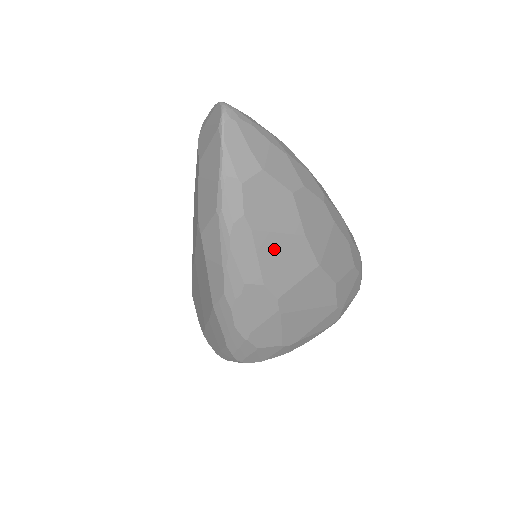
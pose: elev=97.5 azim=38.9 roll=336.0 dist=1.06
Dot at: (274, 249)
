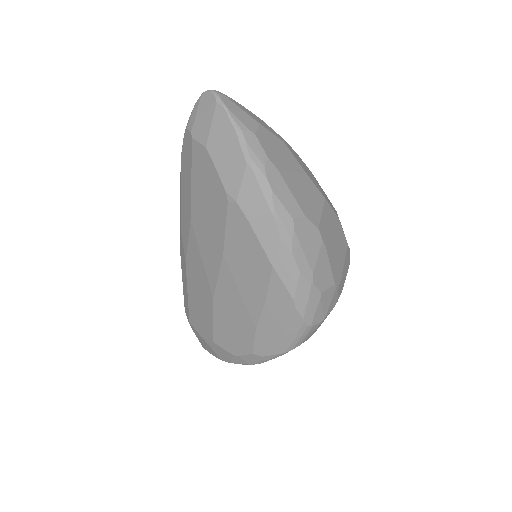
Dot at: (296, 185)
